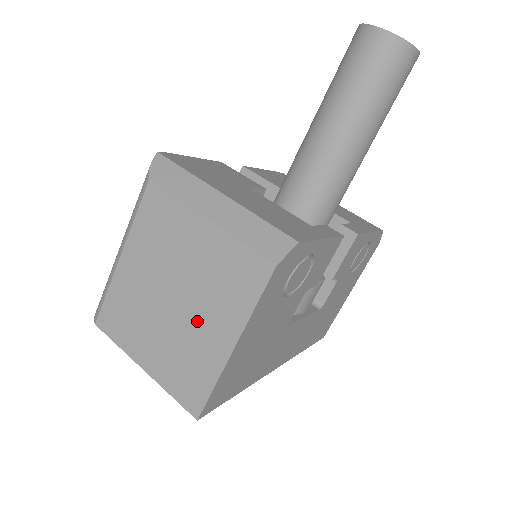
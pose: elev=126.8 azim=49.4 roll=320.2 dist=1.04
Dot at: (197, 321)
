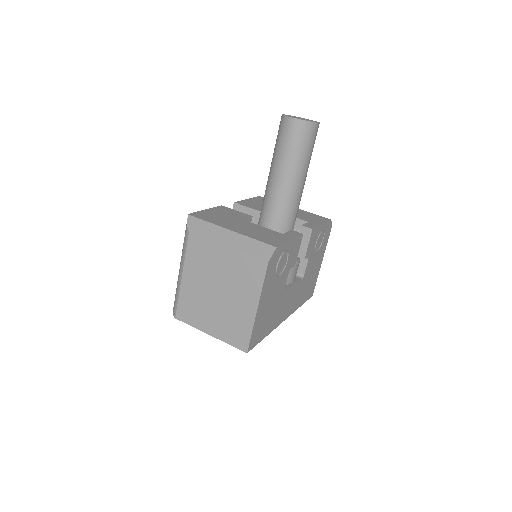
Dot at: (234, 301)
